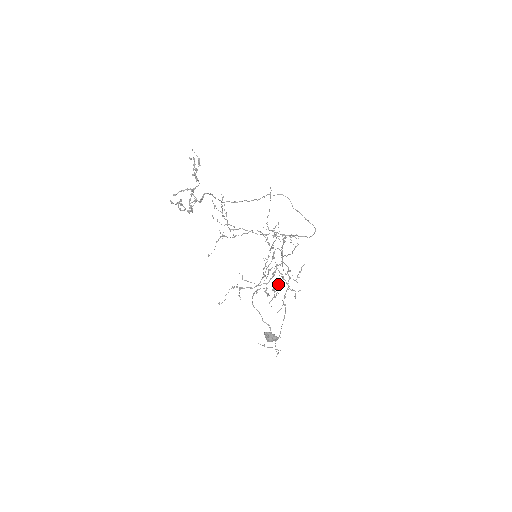
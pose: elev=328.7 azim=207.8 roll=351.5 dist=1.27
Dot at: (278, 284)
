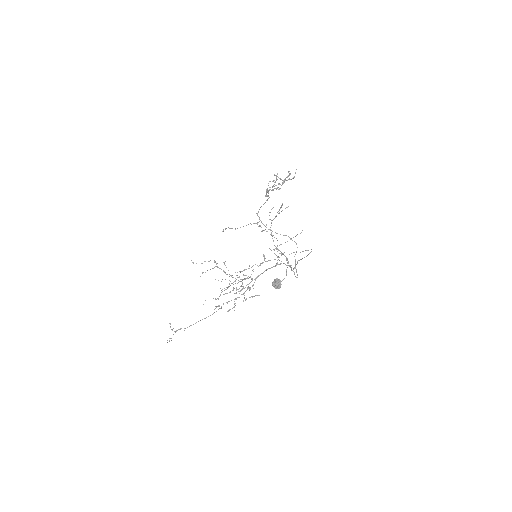
Dot at: (237, 289)
